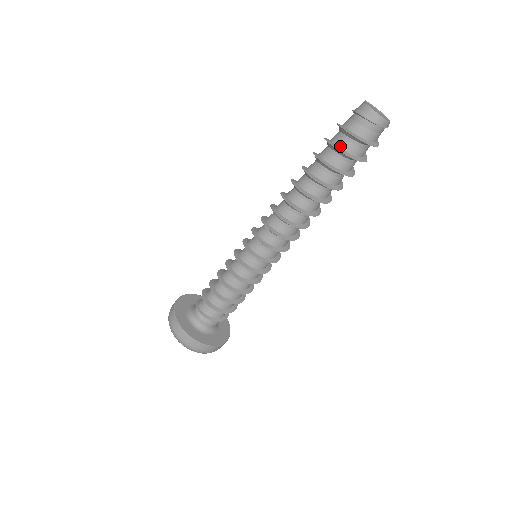
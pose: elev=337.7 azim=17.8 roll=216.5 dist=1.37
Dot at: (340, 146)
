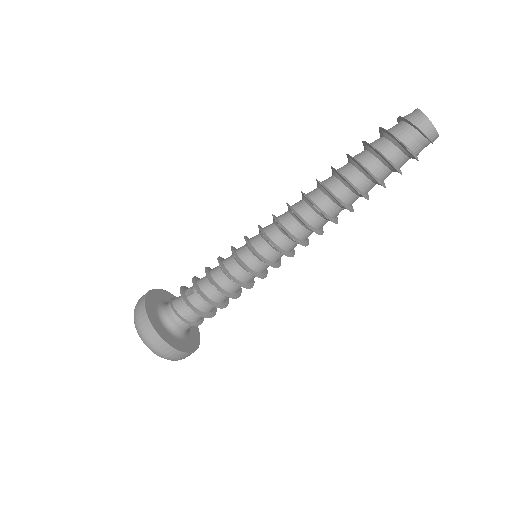
Dot at: (394, 162)
